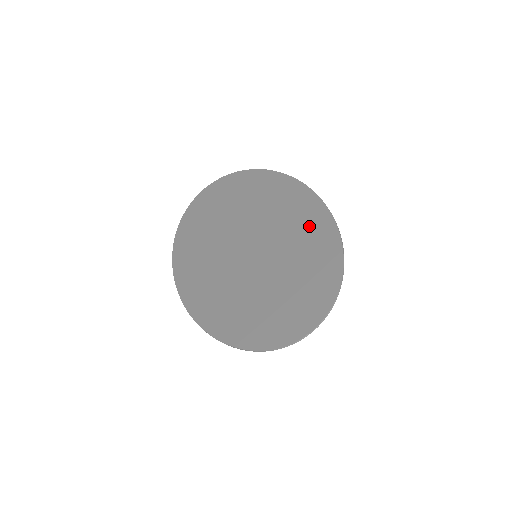
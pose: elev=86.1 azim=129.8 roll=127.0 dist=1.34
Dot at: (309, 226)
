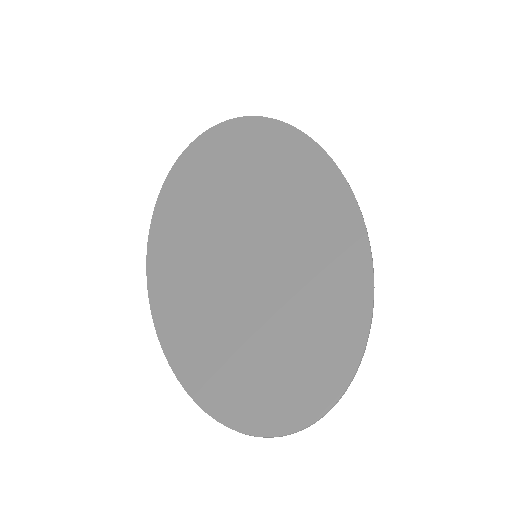
Dot at: (334, 254)
